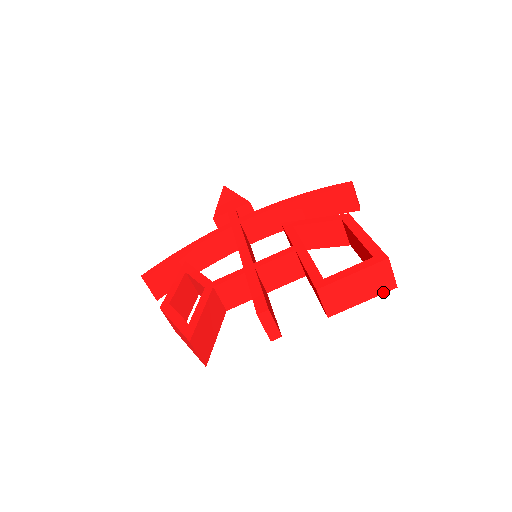
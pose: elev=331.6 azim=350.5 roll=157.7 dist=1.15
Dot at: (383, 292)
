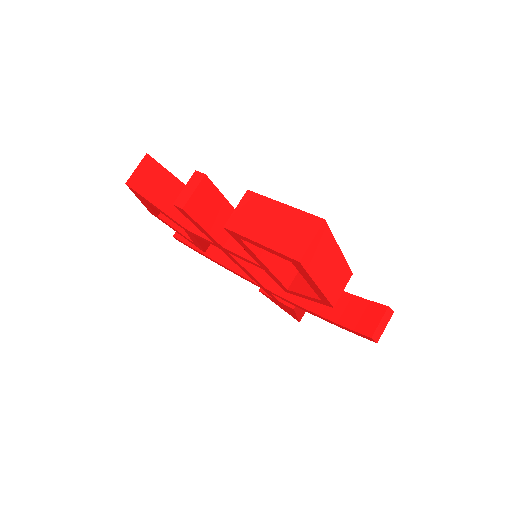
Dot at: (284, 252)
